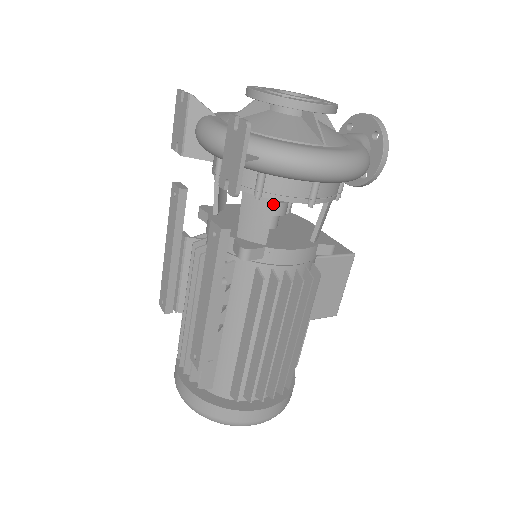
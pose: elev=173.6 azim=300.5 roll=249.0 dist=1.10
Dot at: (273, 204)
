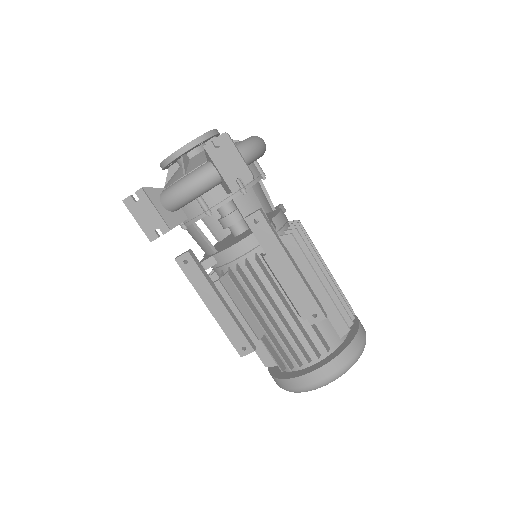
Dot at: (253, 191)
